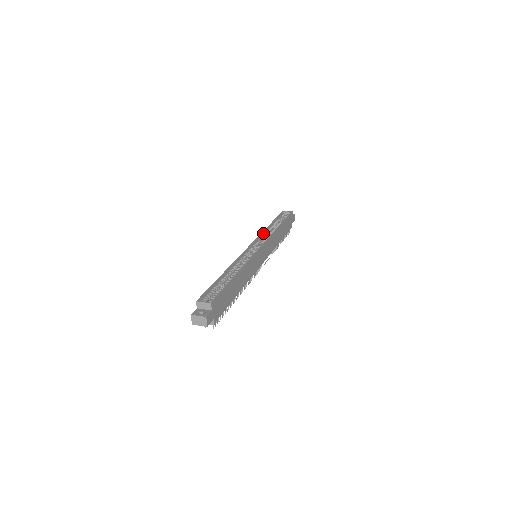
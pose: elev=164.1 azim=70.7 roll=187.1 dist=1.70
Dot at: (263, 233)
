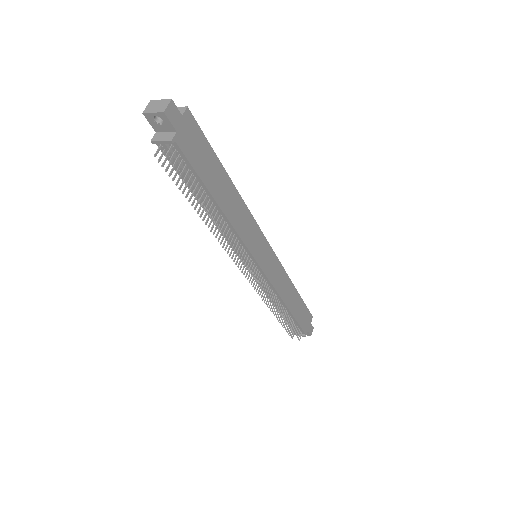
Dot at: occluded
